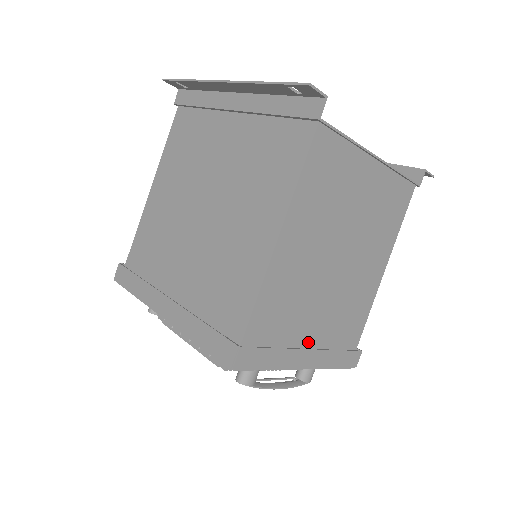
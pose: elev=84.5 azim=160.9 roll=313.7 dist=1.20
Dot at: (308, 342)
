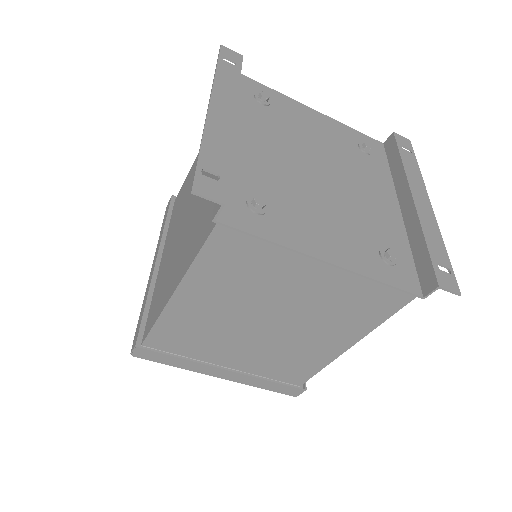
Dot at: (228, 363)
